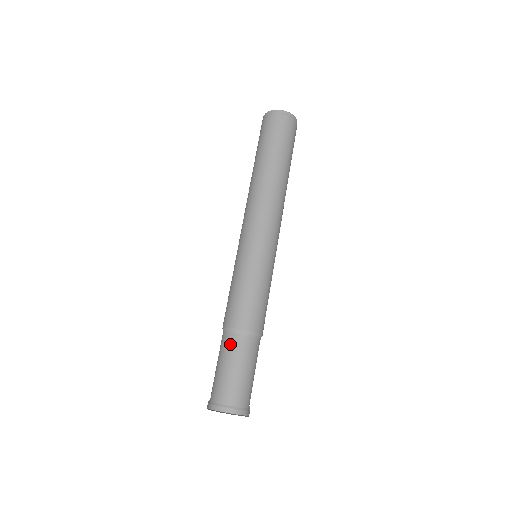
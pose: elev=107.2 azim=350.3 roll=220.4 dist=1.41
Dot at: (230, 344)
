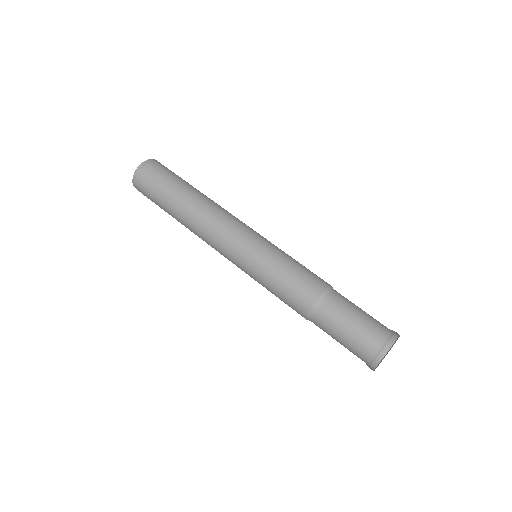
Dot at: (340, 298)
